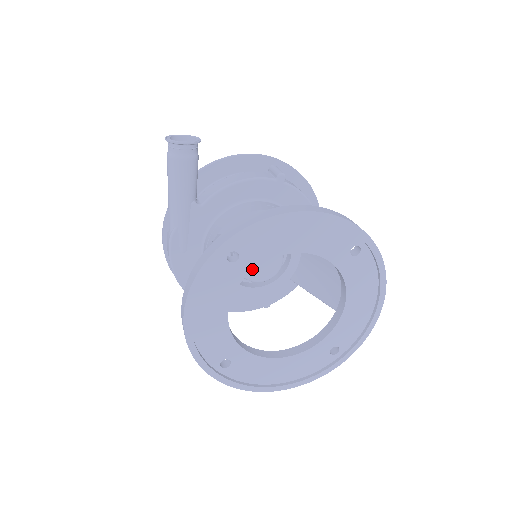
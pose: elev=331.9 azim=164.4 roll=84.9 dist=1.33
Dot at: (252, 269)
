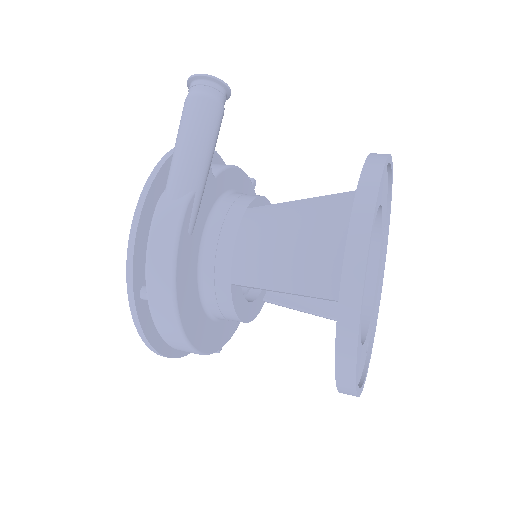
Dot at: occluded
